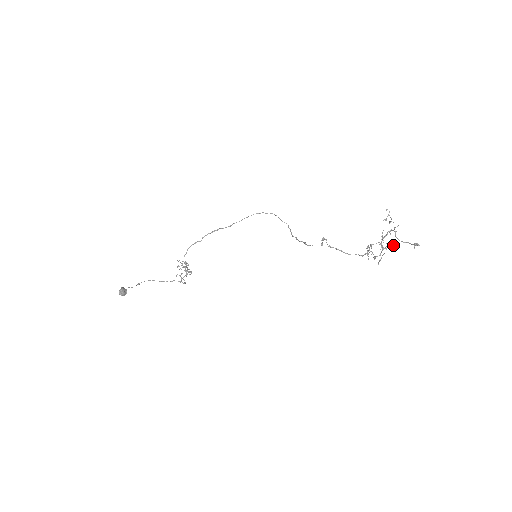
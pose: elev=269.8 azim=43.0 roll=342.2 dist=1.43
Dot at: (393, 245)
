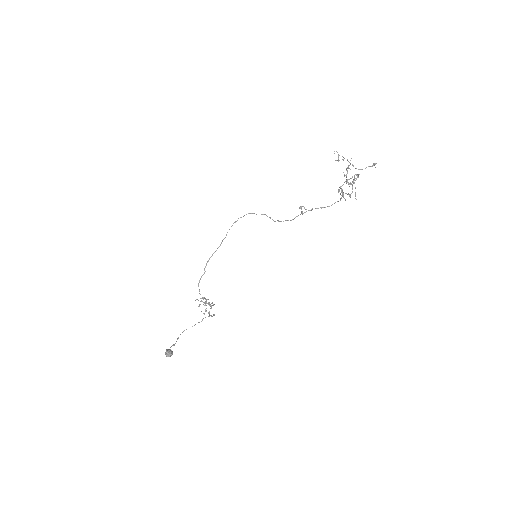
Dot at: occluded
